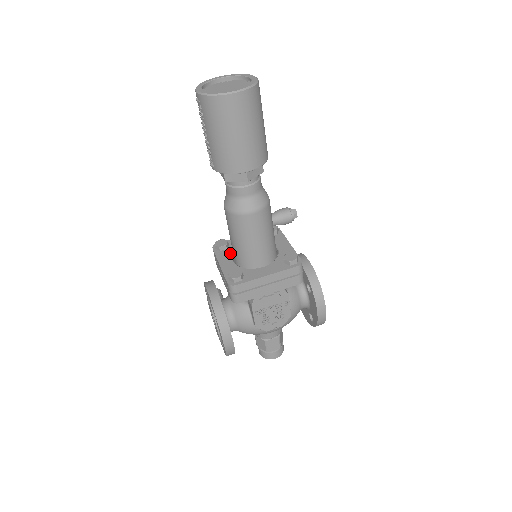
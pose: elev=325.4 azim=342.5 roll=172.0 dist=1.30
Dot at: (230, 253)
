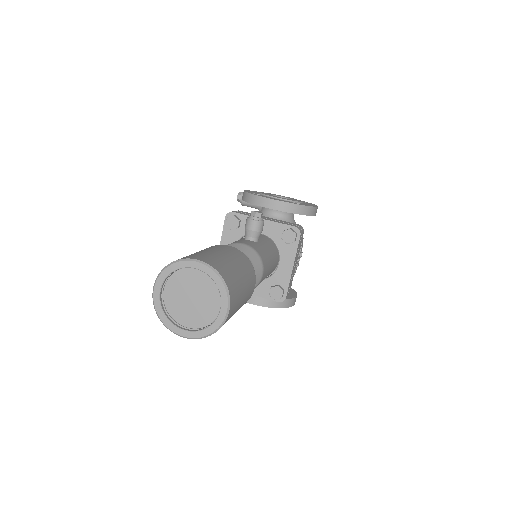
Dot at: occluded
